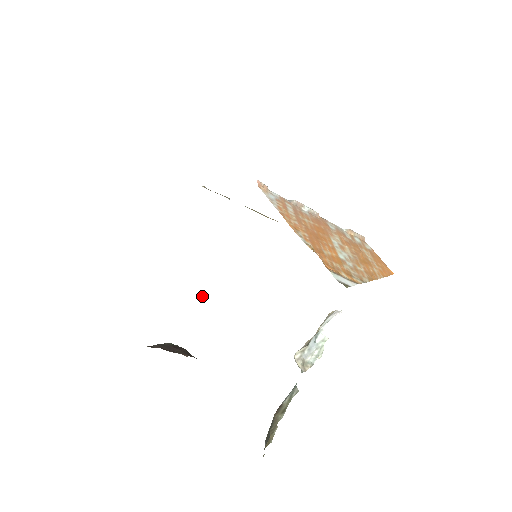
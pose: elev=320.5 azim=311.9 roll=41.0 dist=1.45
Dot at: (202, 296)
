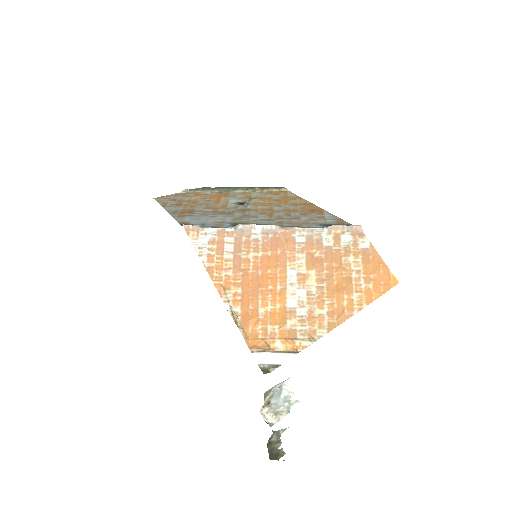
Dot at: occluded
